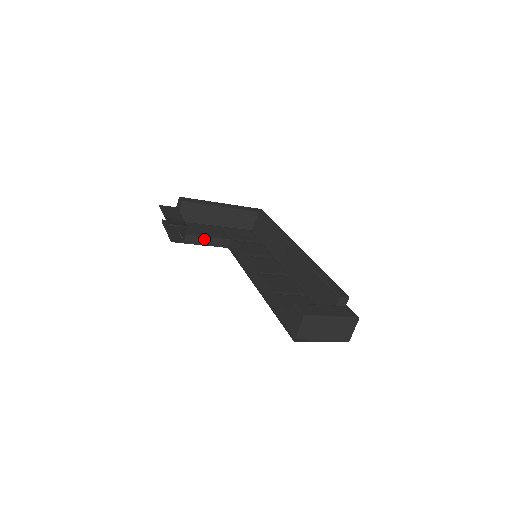
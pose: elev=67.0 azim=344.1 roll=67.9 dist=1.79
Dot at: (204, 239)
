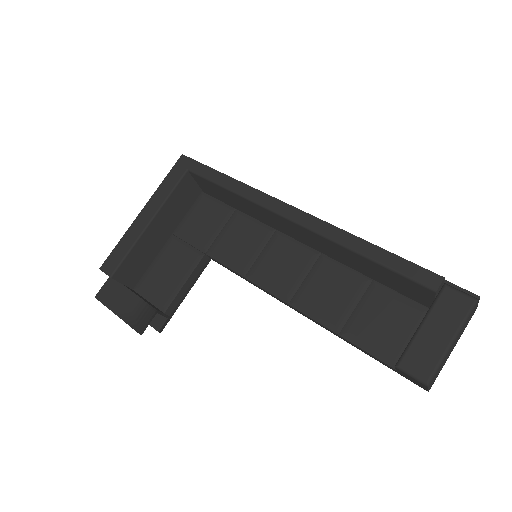
Dot at: (183, 290)
